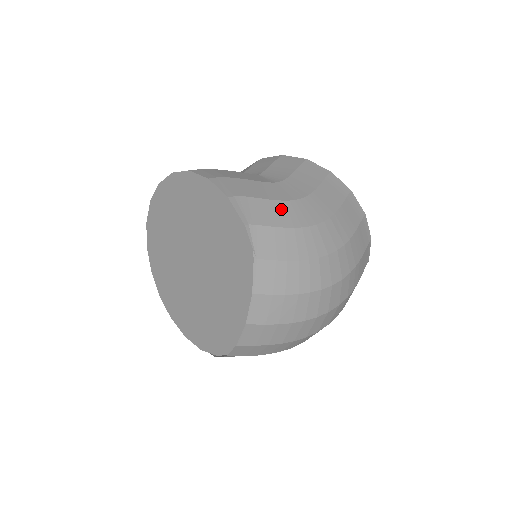
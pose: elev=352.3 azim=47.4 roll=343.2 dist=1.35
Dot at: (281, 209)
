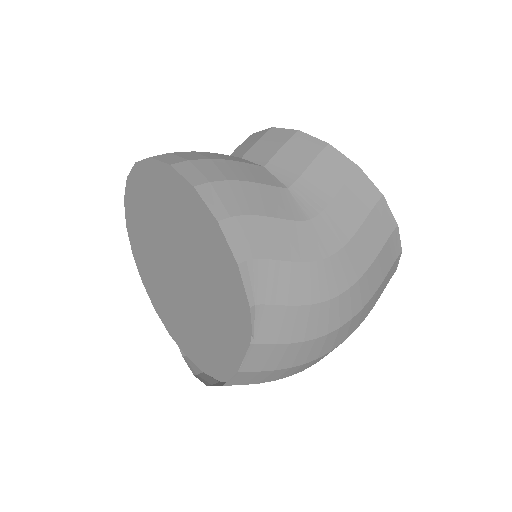
Dot at: (302, 276)
